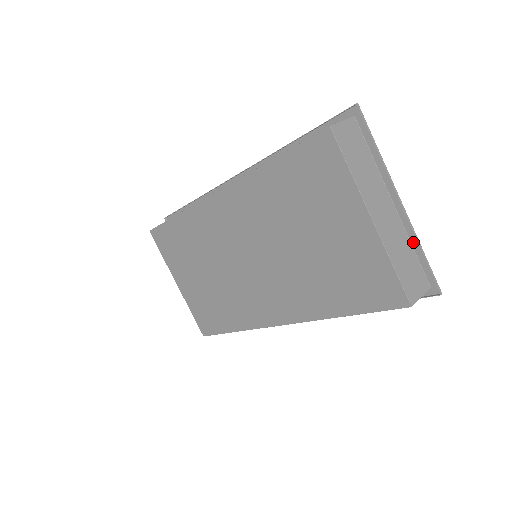
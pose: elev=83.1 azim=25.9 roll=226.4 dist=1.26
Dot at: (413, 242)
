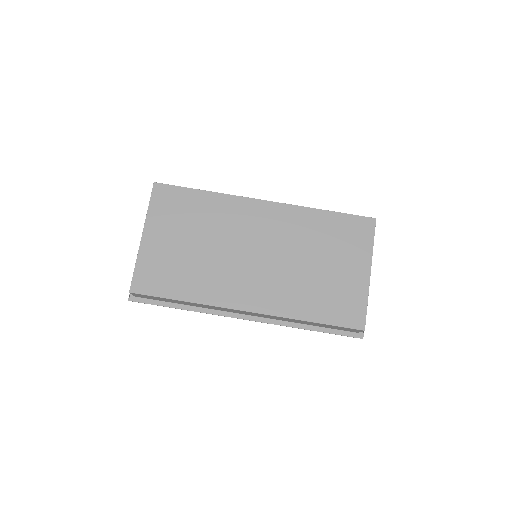
Dot at: occluded
